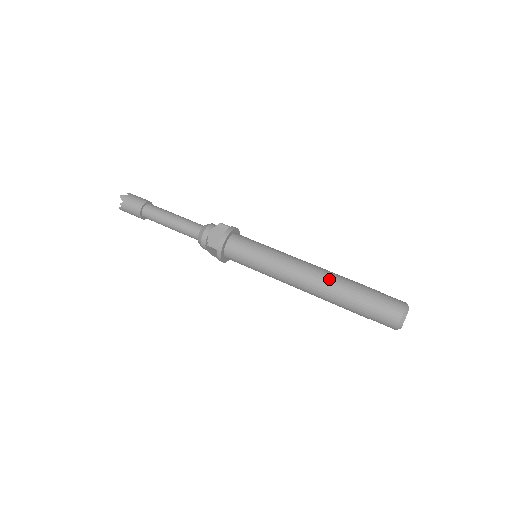
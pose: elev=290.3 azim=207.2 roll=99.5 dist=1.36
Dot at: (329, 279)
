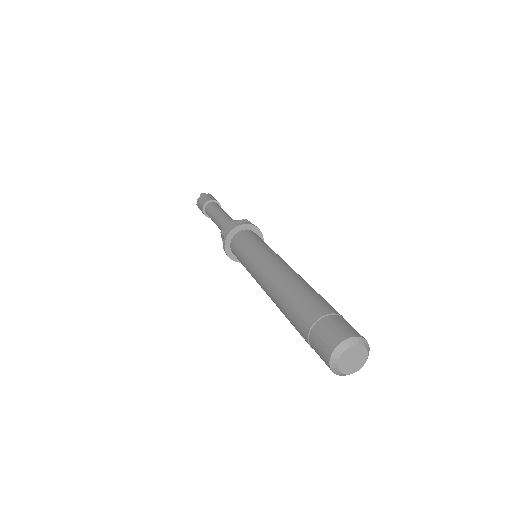
Dot at: (293, 282)
